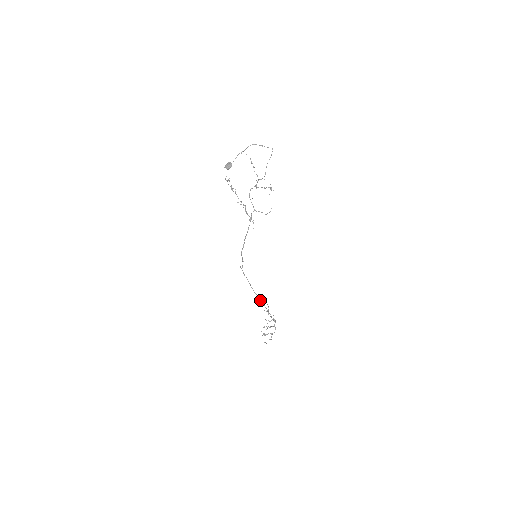
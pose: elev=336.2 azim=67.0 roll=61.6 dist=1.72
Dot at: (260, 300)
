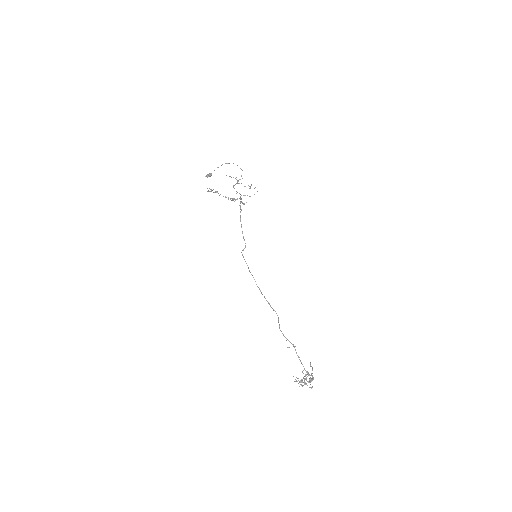
Dot at: occluded
